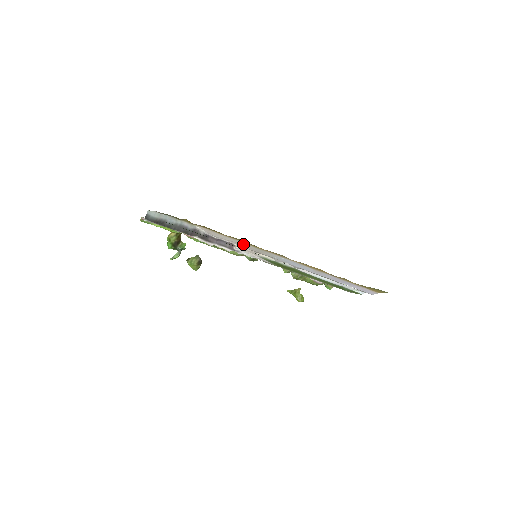
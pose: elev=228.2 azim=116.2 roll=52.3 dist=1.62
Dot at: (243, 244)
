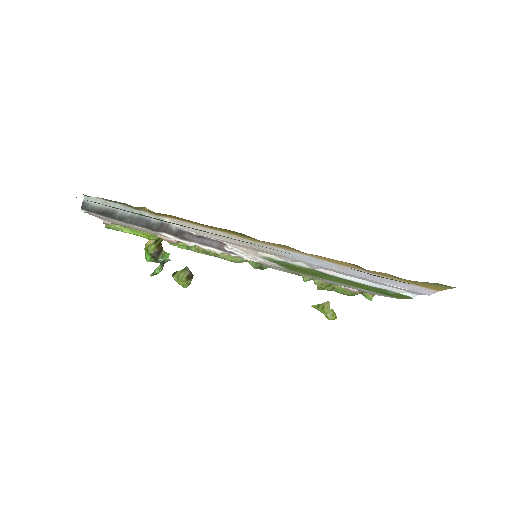
Dot at: (232, 237)
